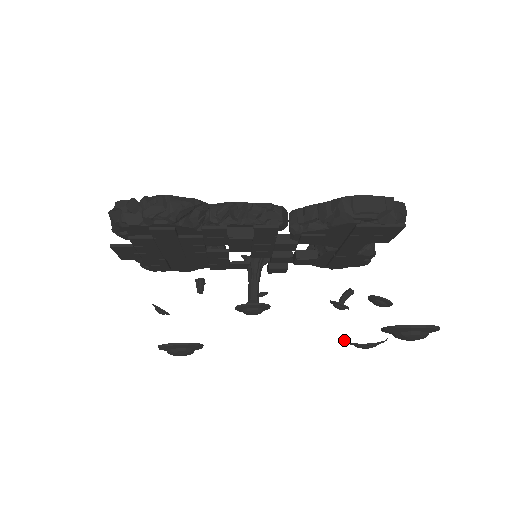
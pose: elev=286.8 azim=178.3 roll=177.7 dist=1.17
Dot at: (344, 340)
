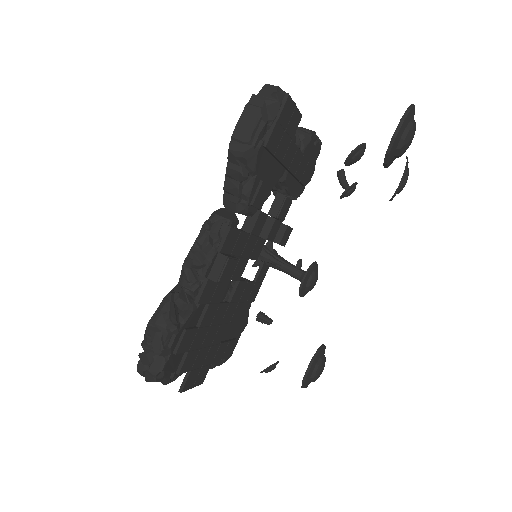
Dot at: occluded
